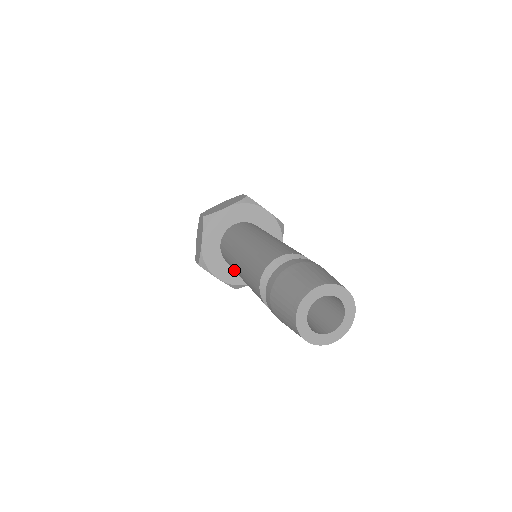
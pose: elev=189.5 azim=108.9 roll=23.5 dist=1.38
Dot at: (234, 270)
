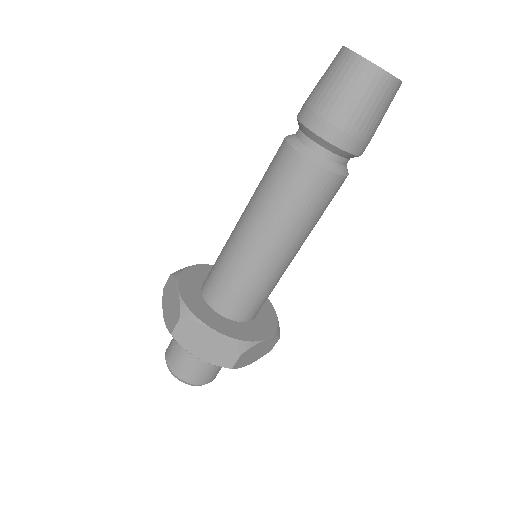
Dot at: (237, 269)
